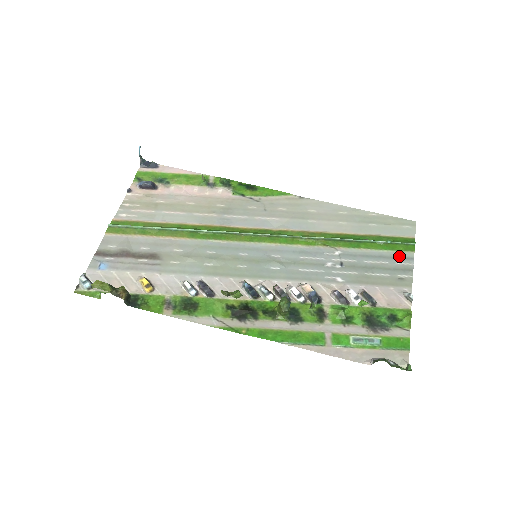
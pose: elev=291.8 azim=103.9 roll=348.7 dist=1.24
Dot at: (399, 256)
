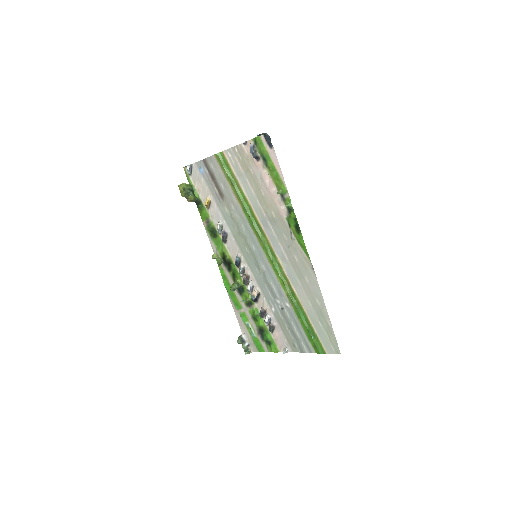
Dot at: (308, 344)
